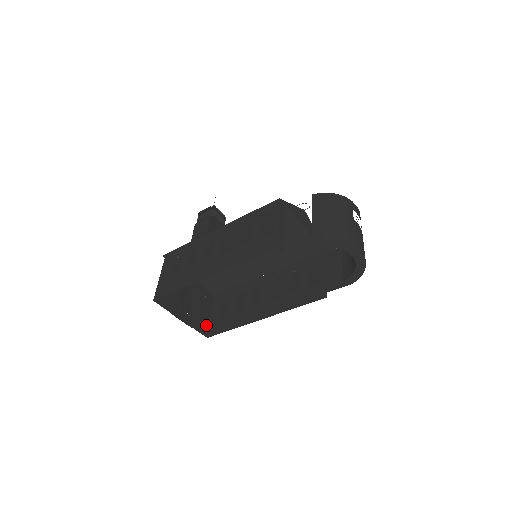
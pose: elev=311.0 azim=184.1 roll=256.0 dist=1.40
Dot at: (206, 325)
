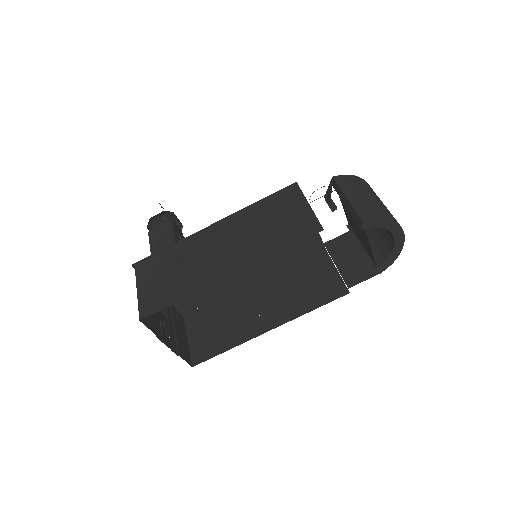
Dot at: (187, 352)
